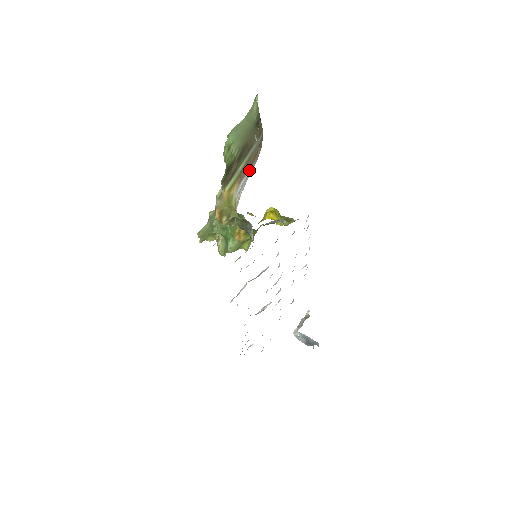
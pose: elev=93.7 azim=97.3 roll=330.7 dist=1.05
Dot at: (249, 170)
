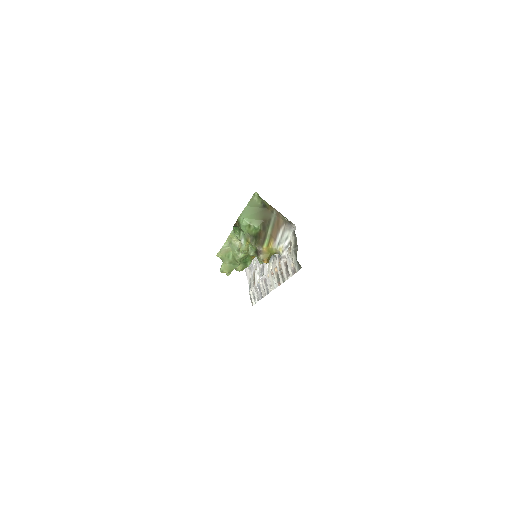
Dot at: (279, 232)
